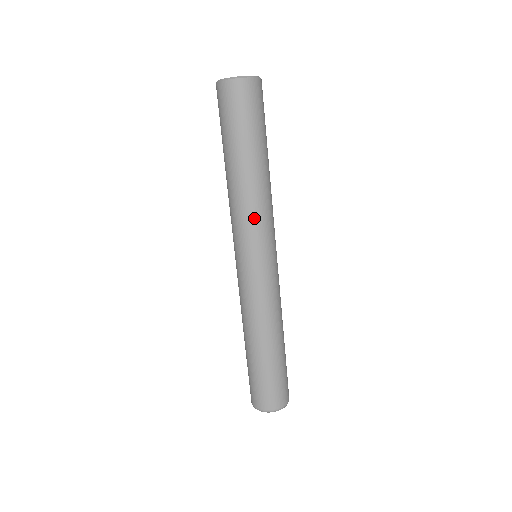
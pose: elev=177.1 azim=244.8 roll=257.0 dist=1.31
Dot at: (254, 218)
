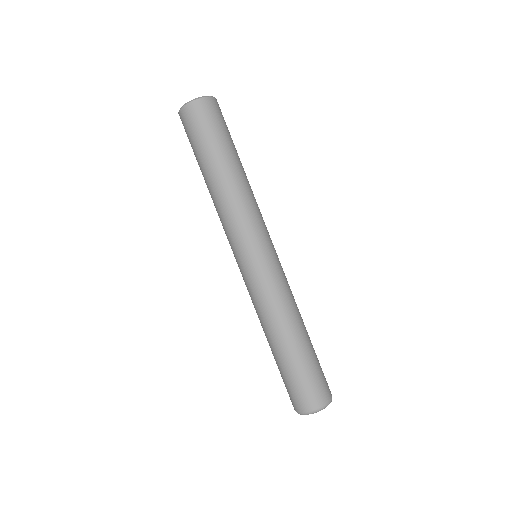
Dot at: (225, 223)
